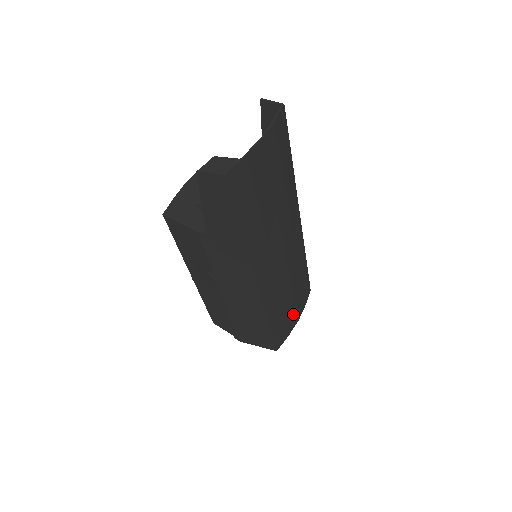
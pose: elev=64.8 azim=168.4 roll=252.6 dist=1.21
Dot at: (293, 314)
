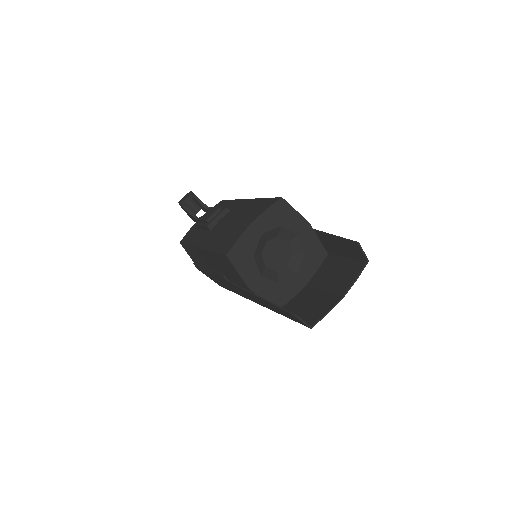
Dot at: occluded
